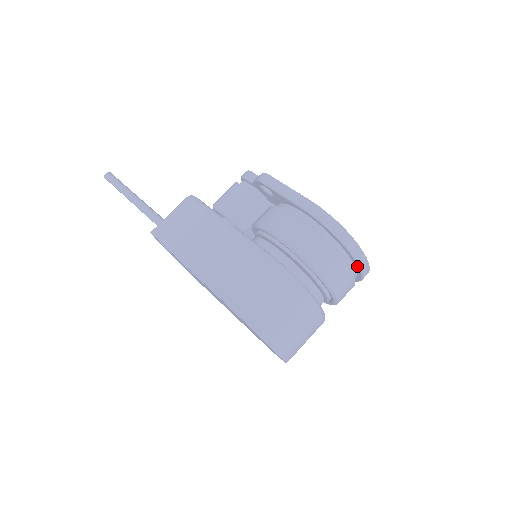
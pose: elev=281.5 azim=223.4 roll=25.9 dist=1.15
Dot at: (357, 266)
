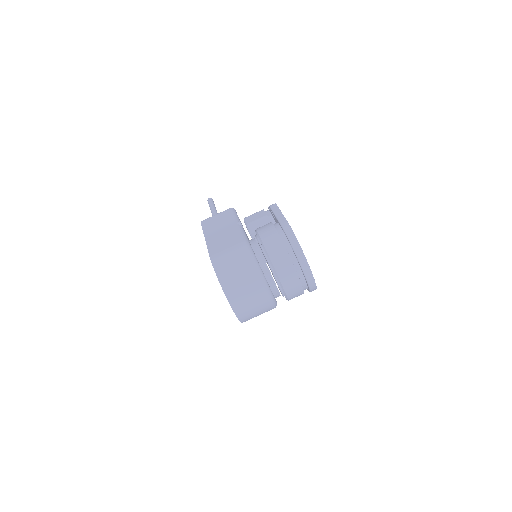
Dot at: (302, 270)
